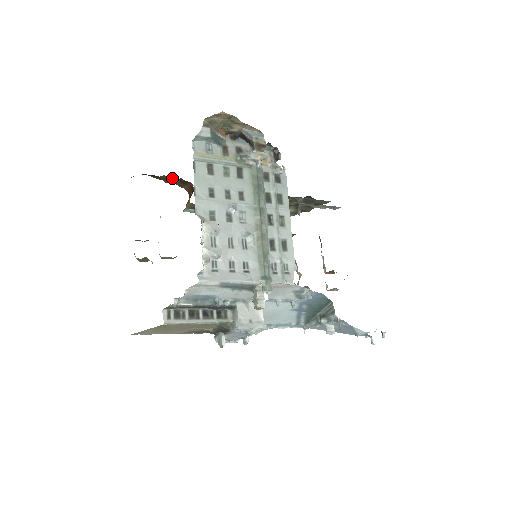
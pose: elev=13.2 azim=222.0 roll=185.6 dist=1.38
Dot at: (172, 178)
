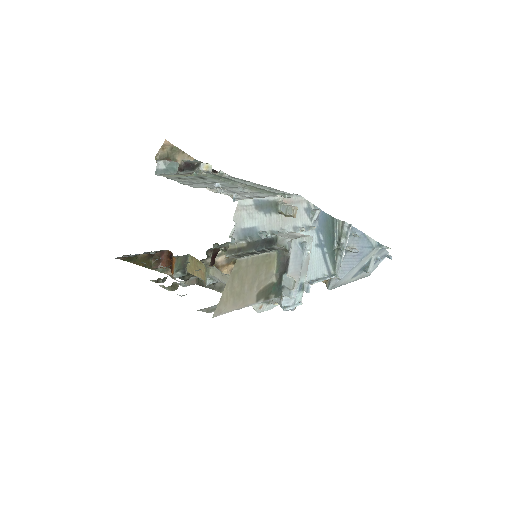
Dot at: (147, 258)
